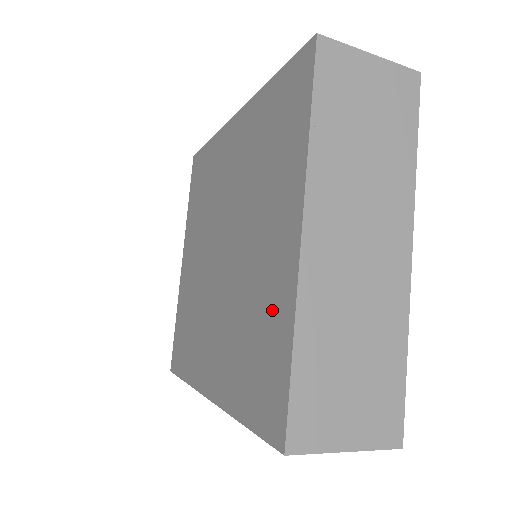
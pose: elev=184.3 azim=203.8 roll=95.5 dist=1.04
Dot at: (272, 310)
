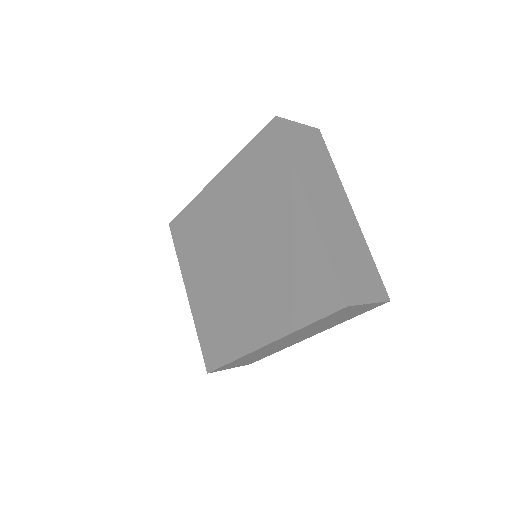
Dot at: (304, 251)
